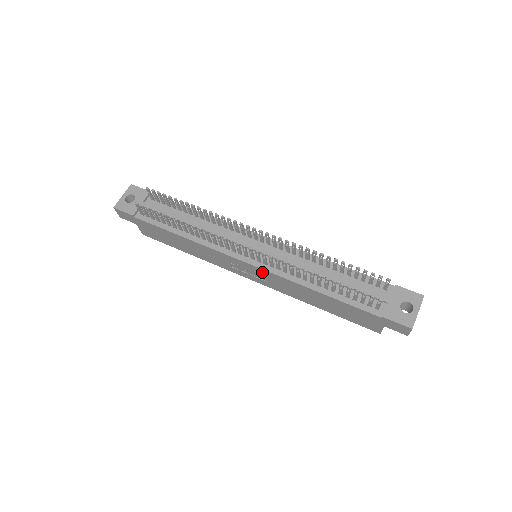
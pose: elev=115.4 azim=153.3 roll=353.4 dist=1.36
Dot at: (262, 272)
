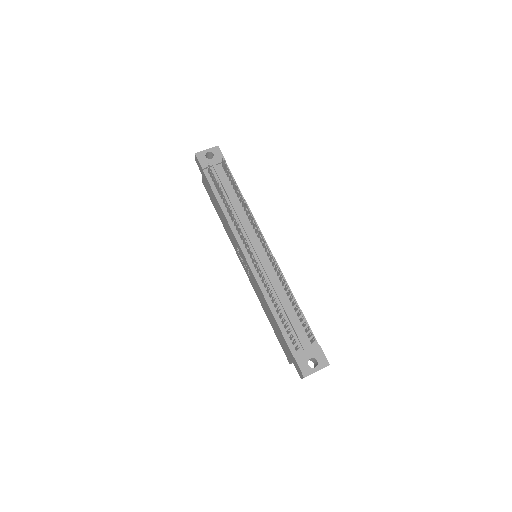
Dot at: (250, 270)
